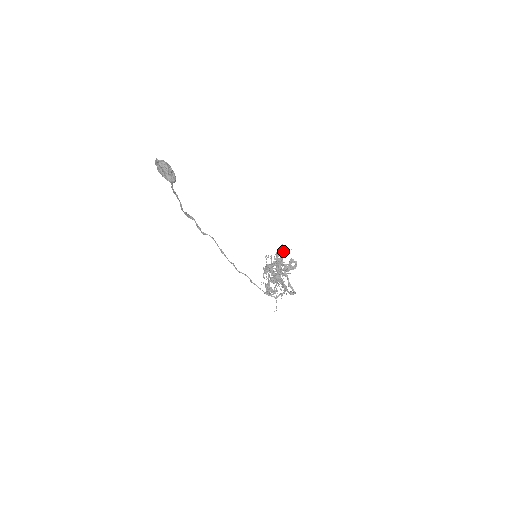
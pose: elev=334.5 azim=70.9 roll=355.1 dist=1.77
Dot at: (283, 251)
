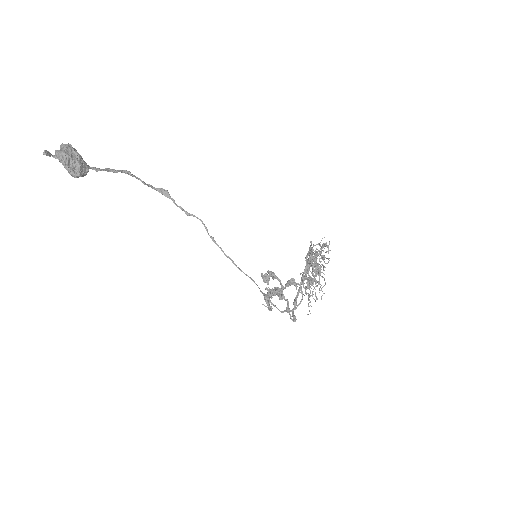
Dot at: (328, 245)
